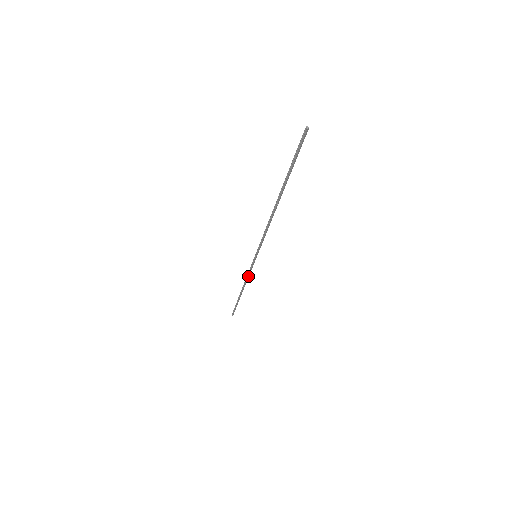
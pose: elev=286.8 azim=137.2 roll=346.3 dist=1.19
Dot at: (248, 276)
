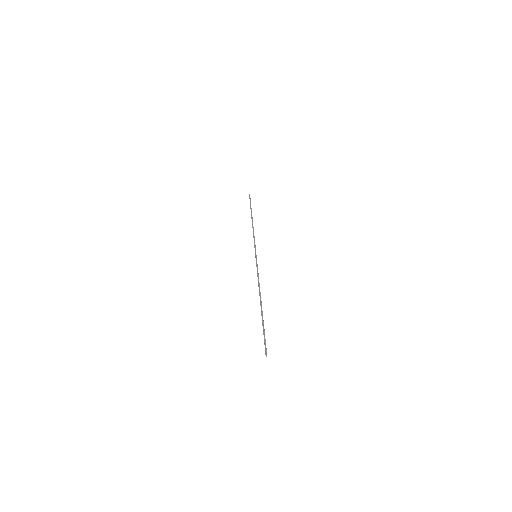
Dot at: (254, 237)
